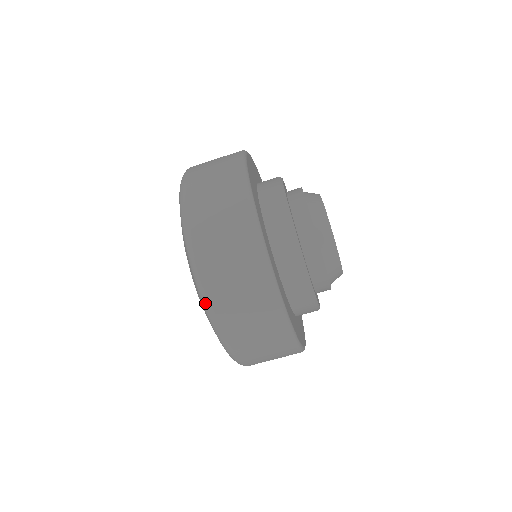
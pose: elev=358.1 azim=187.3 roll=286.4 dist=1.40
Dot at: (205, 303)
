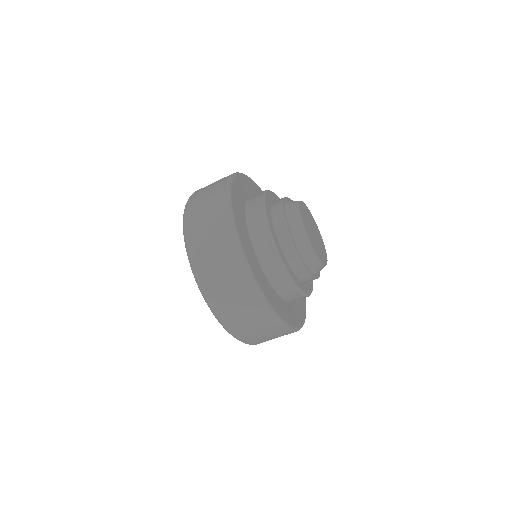
Dot at: (234, 337)
